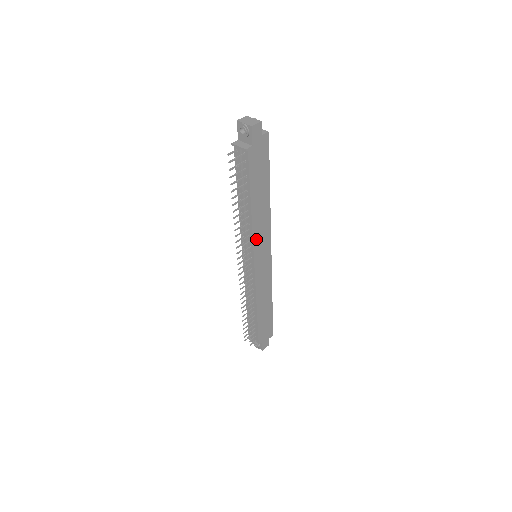
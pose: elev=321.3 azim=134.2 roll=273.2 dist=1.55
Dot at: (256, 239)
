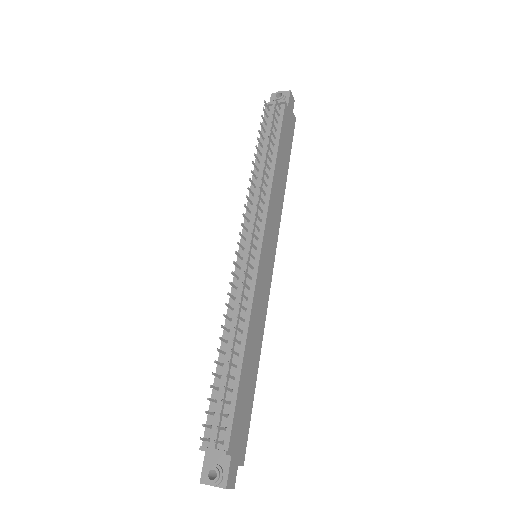
Dot at: (270, 213)
